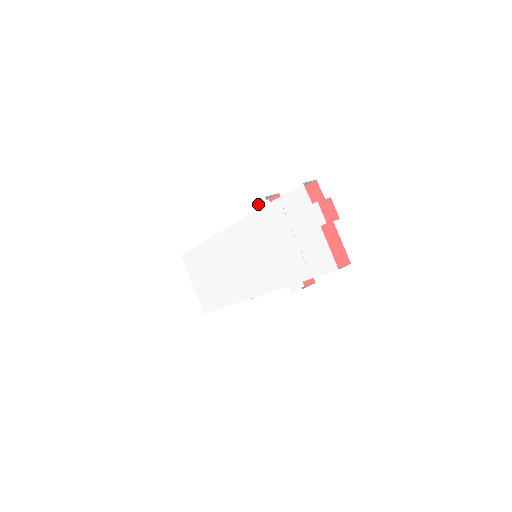
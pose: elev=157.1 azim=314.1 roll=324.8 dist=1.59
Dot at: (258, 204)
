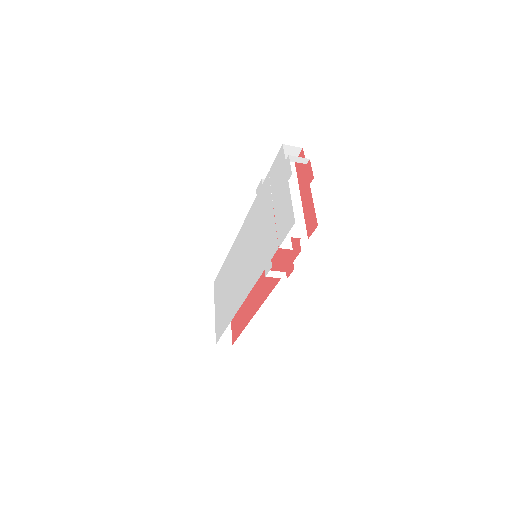
Dot at: (257, 190)
